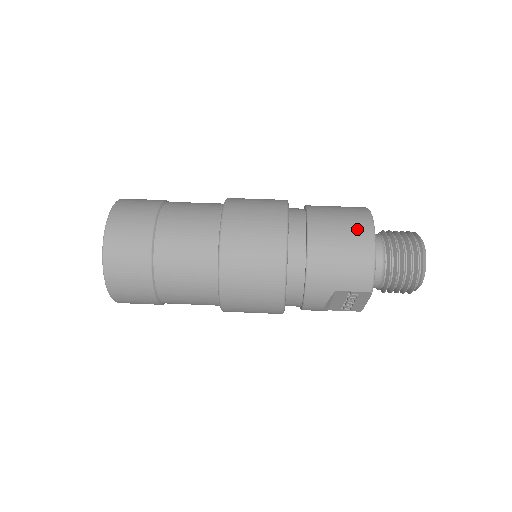
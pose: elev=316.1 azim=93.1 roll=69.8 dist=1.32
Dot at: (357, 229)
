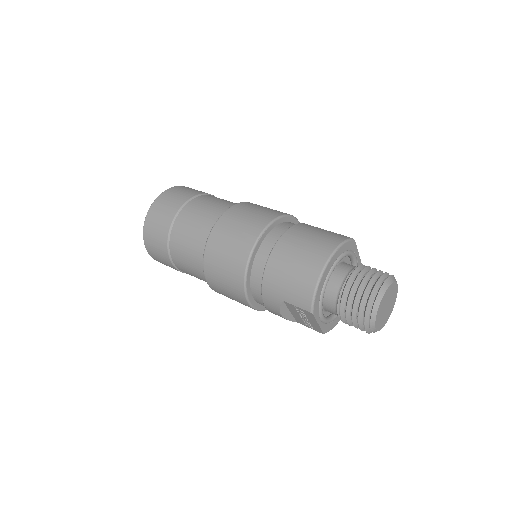
Dot at: (316, 252)
